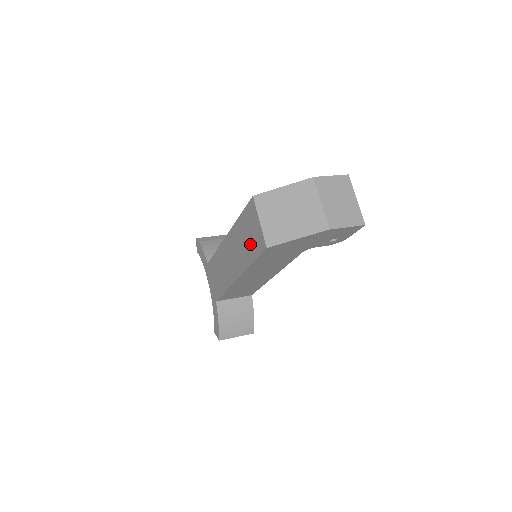
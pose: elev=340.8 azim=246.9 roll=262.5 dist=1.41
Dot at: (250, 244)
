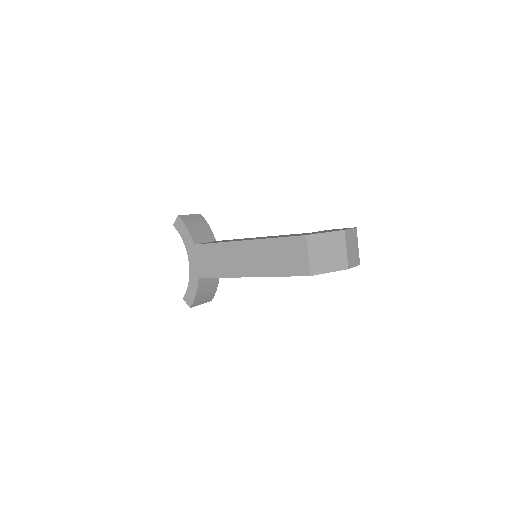
Dot at: (286, 263)
